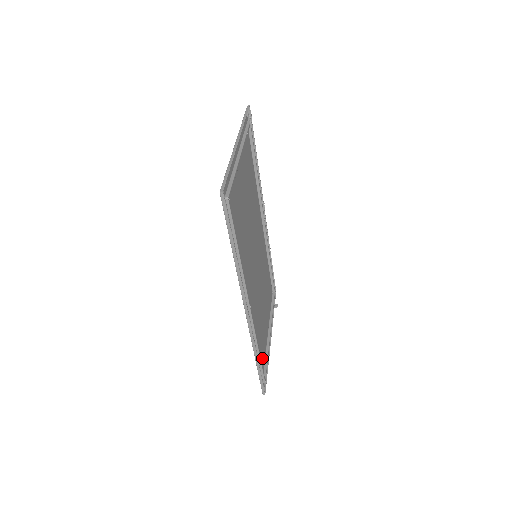
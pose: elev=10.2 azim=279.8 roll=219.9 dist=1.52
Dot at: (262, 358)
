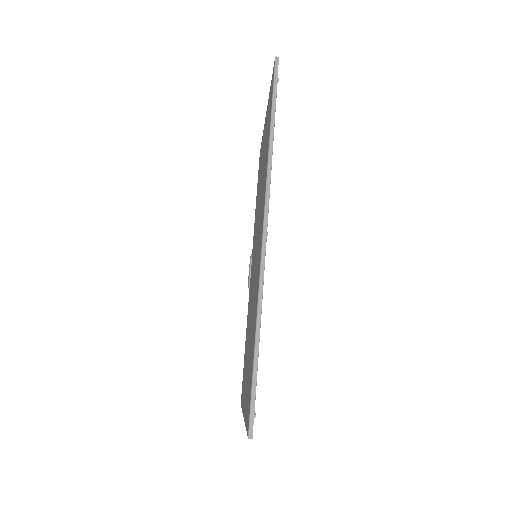
Dot at: (249, 386)
